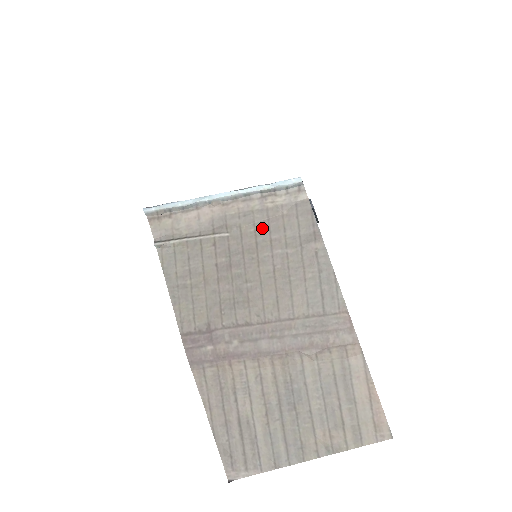
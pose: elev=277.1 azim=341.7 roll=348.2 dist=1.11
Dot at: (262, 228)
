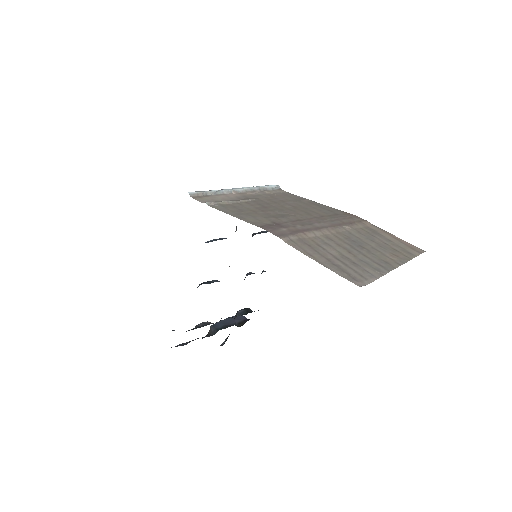
Dot at: (271, 198)
